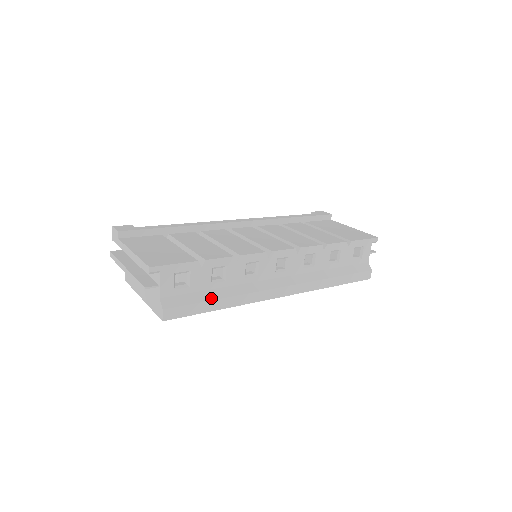
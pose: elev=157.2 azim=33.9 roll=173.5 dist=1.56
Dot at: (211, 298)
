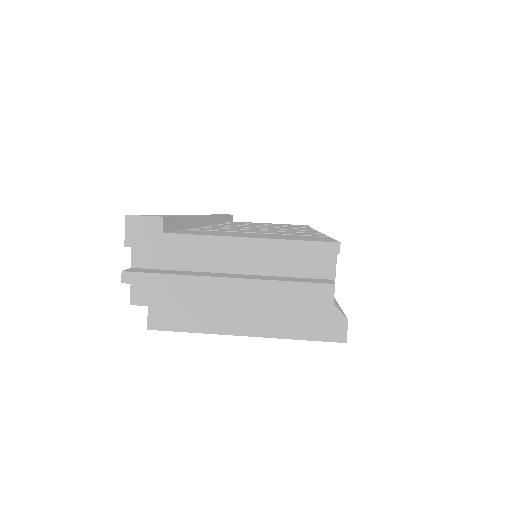
Dot at: (334, 298)
